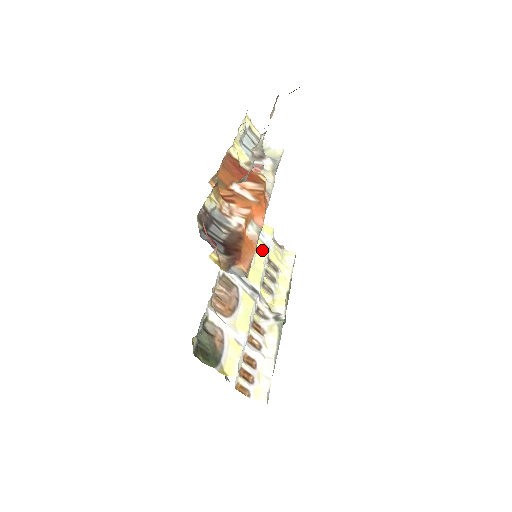
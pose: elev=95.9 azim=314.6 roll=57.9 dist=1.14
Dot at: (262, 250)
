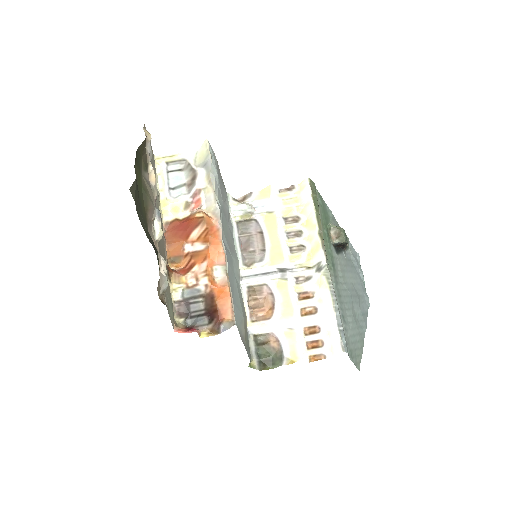
Dot at: (270, 222)
